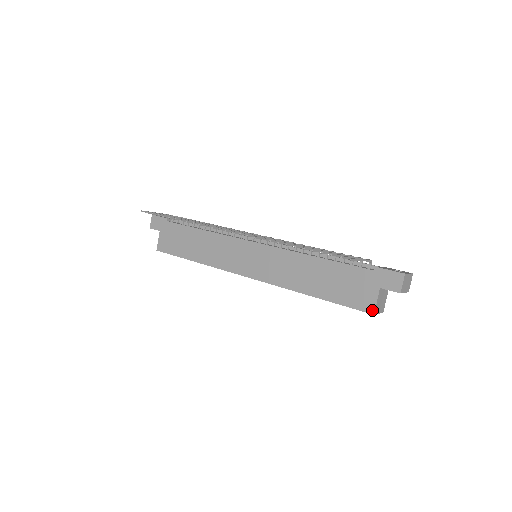
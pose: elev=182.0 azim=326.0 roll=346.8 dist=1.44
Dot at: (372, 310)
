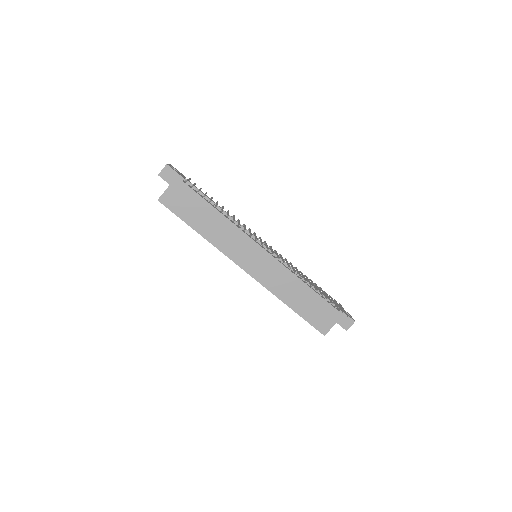
Dot at: (325, 333)
